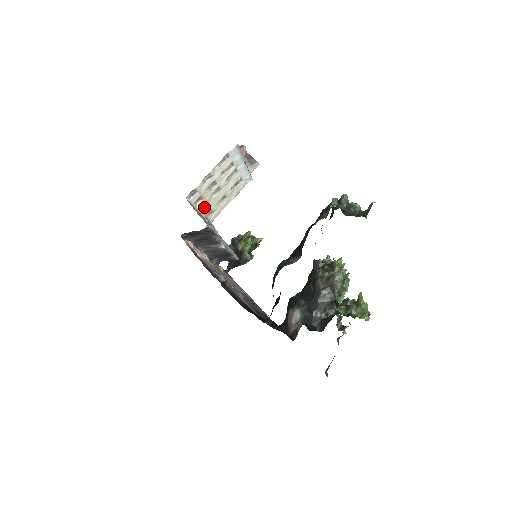
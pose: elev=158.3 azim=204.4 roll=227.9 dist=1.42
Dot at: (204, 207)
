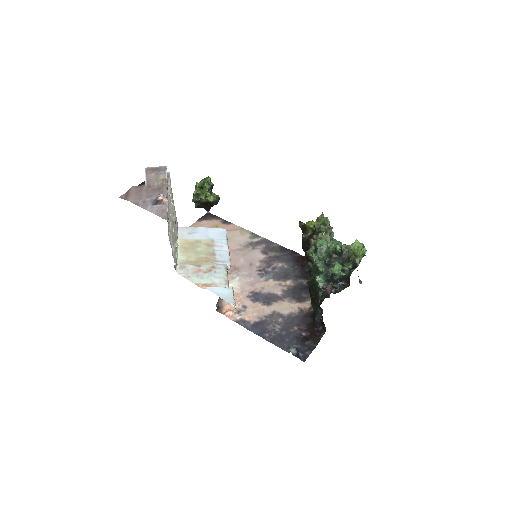
Dot at: (176, 240)
